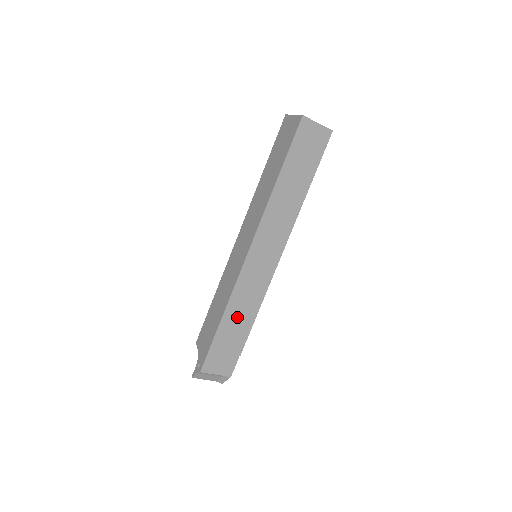
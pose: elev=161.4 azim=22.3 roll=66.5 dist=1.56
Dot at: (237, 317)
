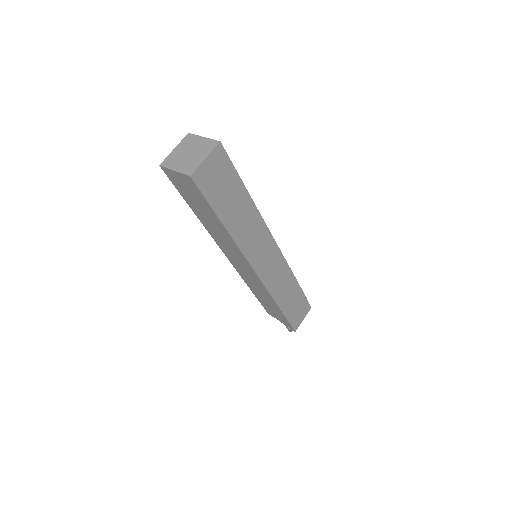
Dot at: (286, 295)
